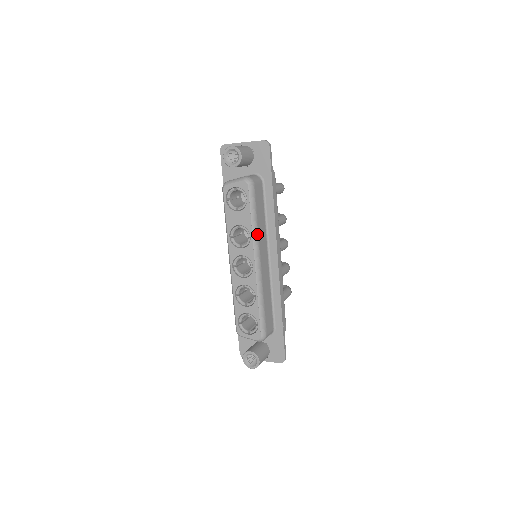
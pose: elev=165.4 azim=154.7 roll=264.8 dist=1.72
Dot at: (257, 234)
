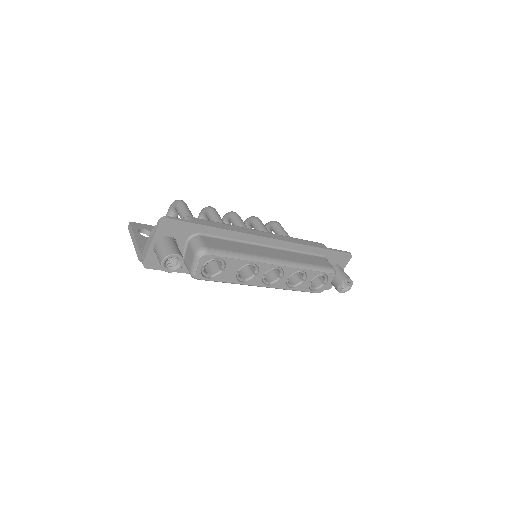
Dot at: (252, 256)
